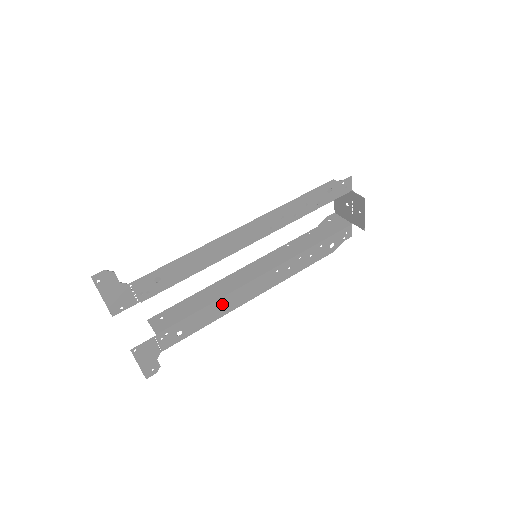
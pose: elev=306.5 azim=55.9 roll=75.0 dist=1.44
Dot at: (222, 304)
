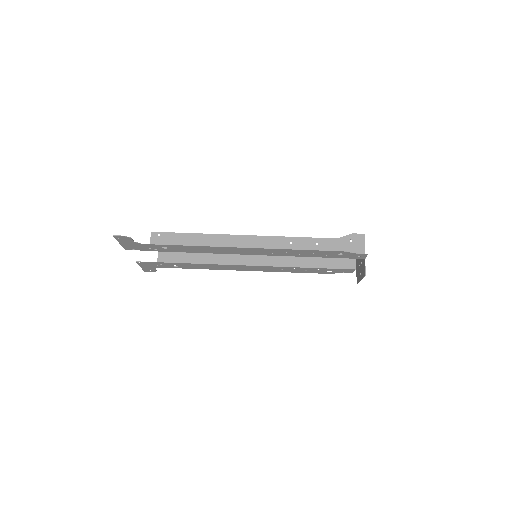
Dot at: (215, 266)
